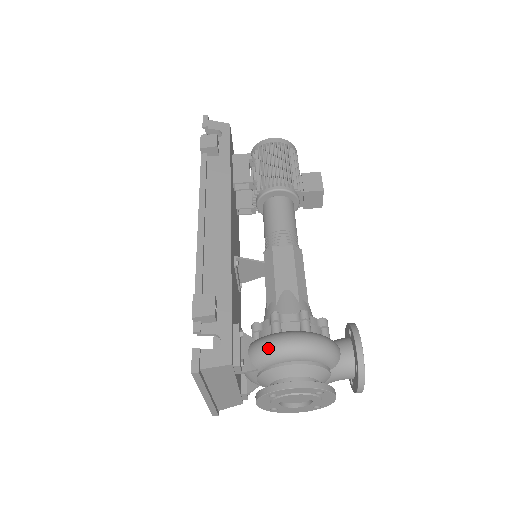
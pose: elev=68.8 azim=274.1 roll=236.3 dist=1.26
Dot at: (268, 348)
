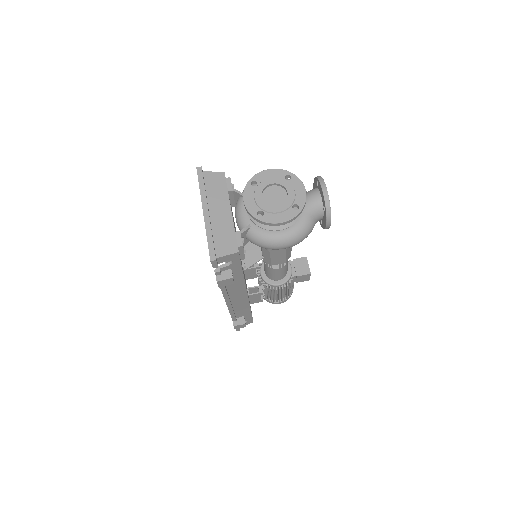
Dot at: occluded
